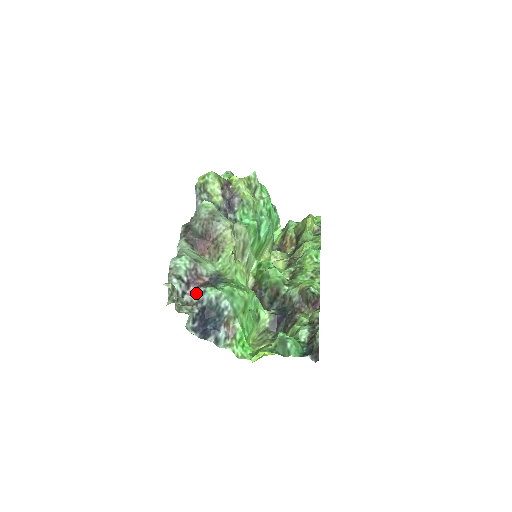
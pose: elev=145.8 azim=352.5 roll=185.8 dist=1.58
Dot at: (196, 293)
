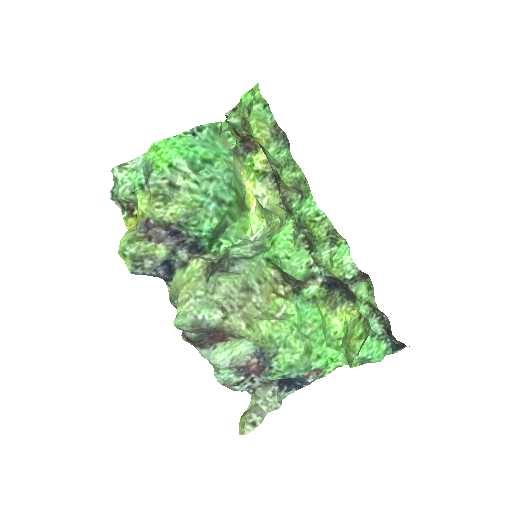
Dot at: (262, 379)
